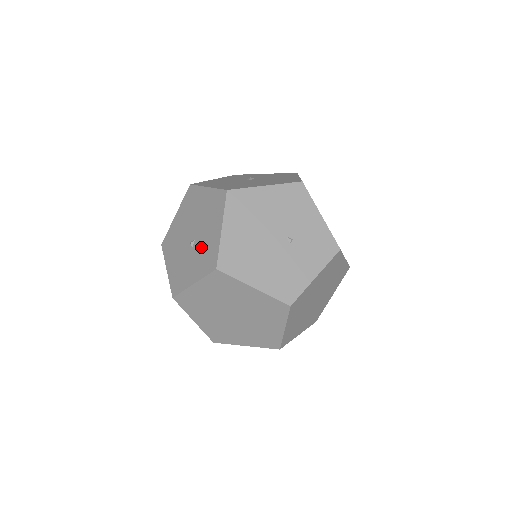
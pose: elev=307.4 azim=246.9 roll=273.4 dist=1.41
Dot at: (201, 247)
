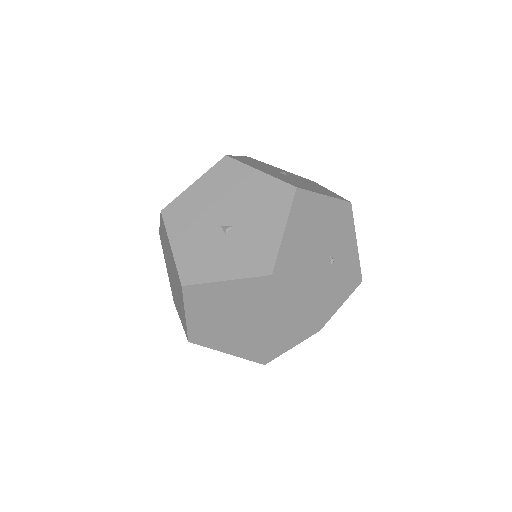
Dot at: (244, 239)
